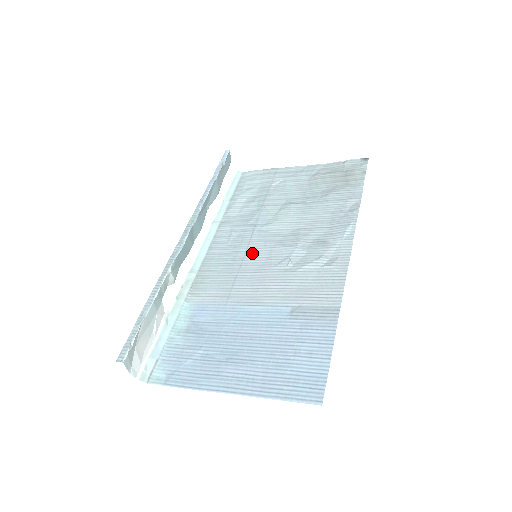
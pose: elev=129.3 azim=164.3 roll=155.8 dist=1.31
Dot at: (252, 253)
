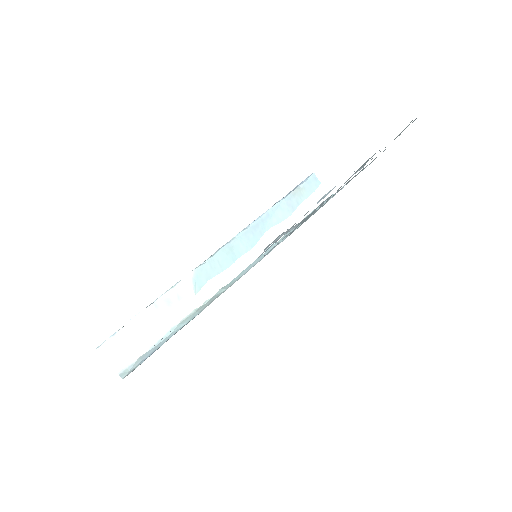
Dot at: occluded
